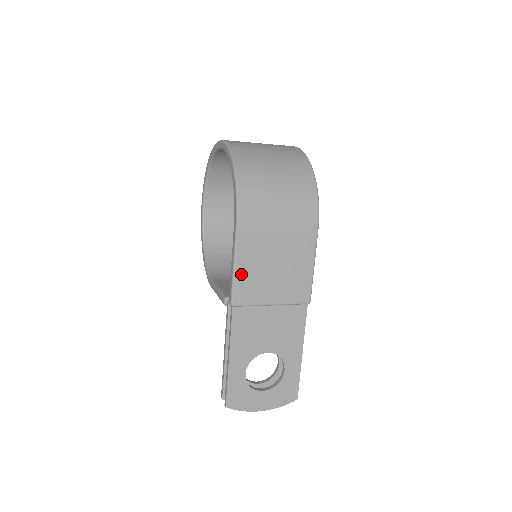
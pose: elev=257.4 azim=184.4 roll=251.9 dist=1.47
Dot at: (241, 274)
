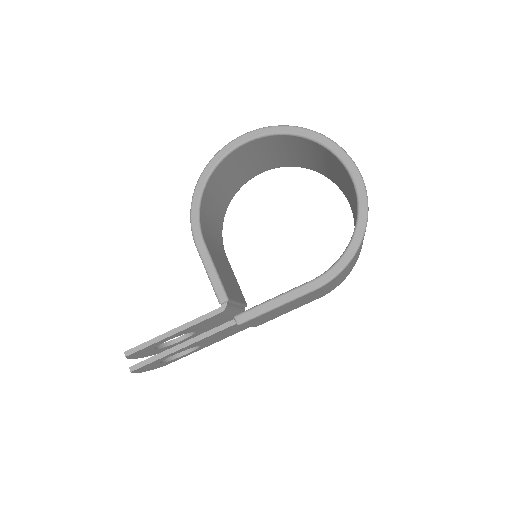
Dot at: (272, 311)
